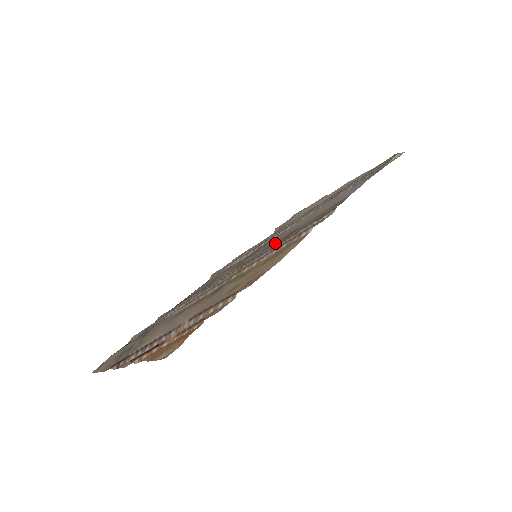
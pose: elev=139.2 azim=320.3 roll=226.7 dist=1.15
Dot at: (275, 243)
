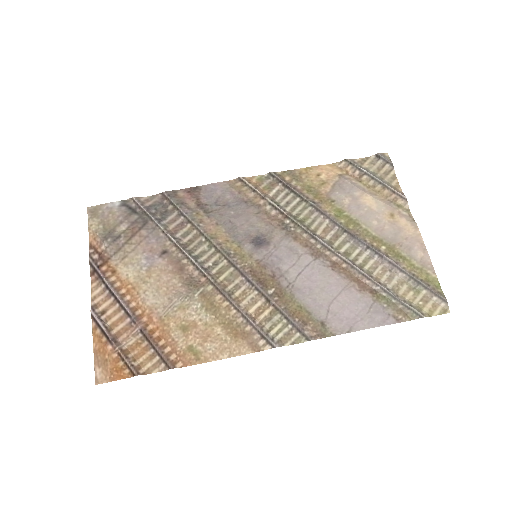
Dot at: (270, 277)
